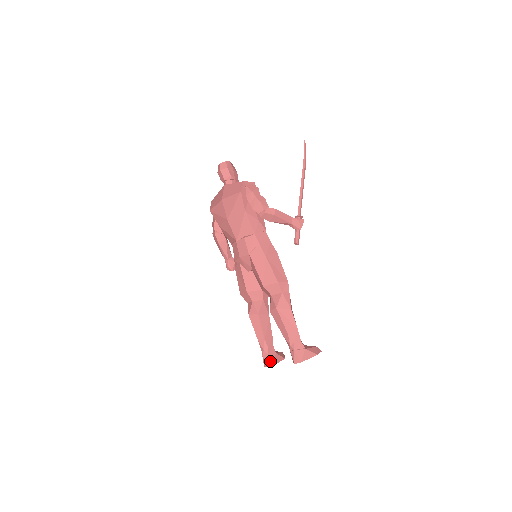
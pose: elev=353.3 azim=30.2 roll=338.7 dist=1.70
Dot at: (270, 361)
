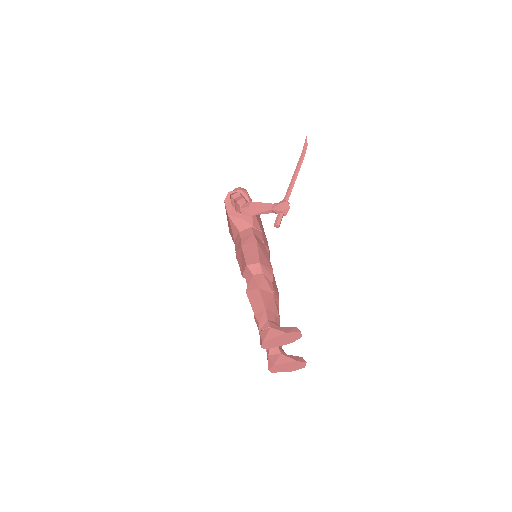
Dot at: (270, 362)
